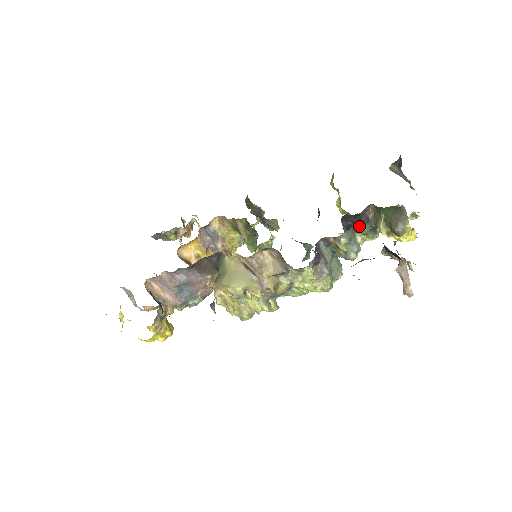
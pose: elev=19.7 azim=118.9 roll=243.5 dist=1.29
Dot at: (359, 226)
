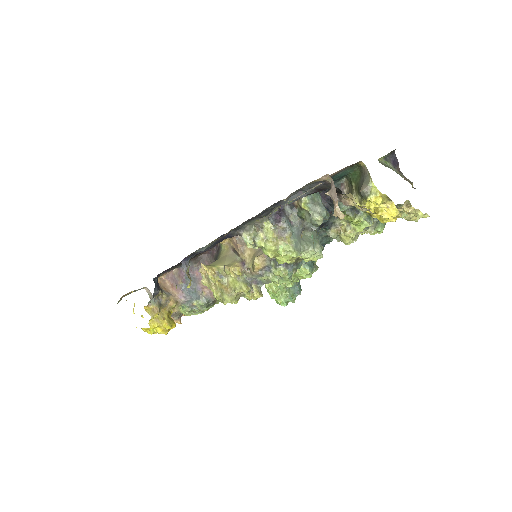
Dot at: occluded
